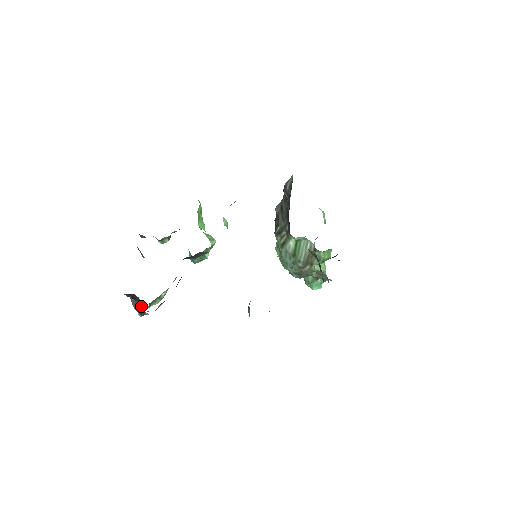
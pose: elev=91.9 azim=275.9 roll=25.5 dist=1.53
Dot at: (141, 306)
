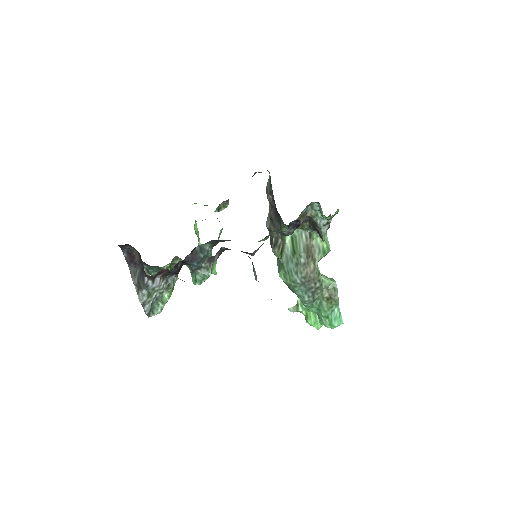
Dot at: (140, 271)
